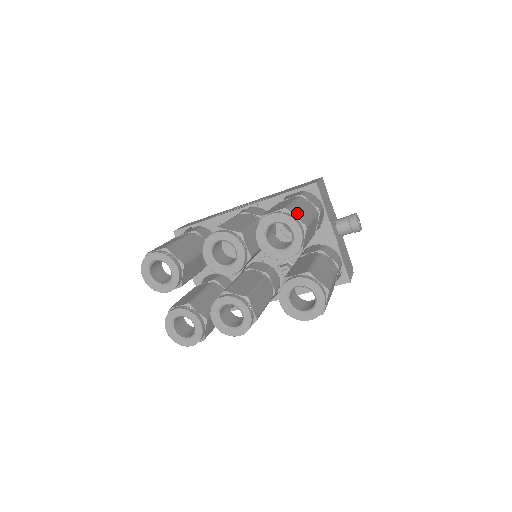
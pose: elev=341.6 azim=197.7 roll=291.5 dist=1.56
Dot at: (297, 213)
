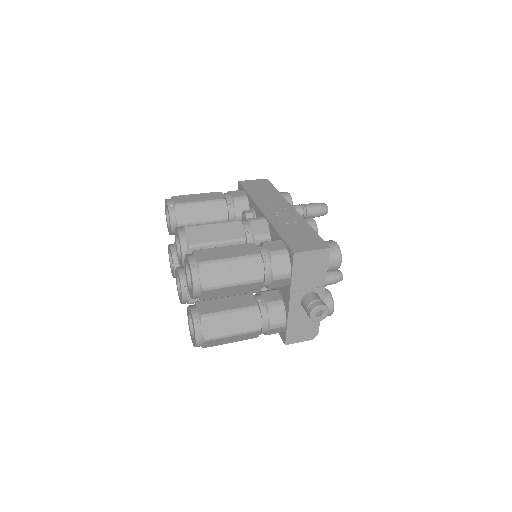
Dot at: (211, 273)
